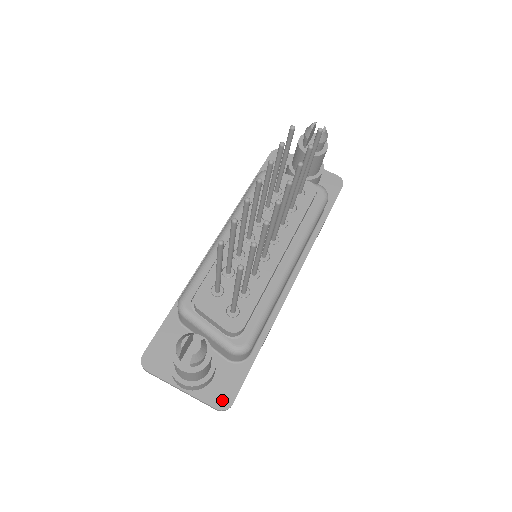
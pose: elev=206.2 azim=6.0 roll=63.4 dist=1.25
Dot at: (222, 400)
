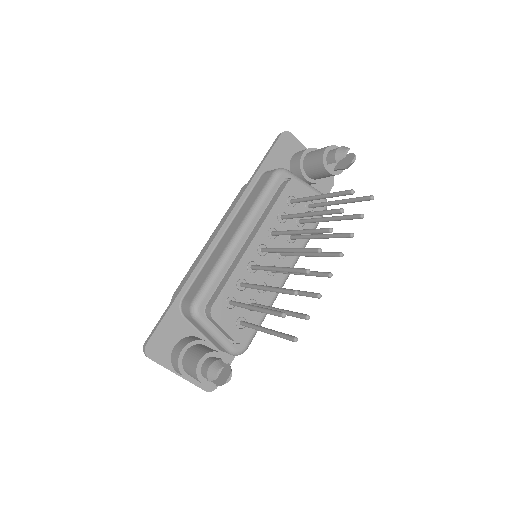
Dot at: occluded
